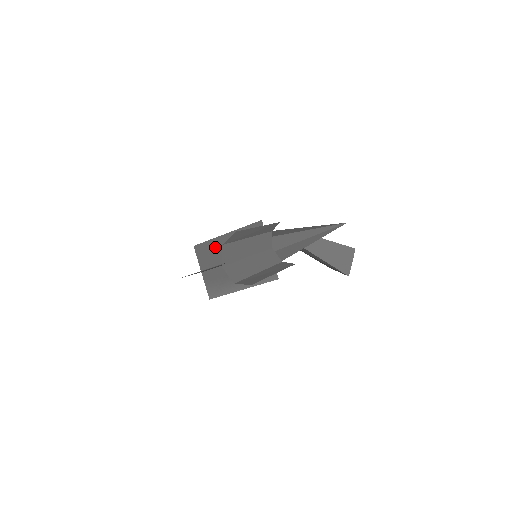
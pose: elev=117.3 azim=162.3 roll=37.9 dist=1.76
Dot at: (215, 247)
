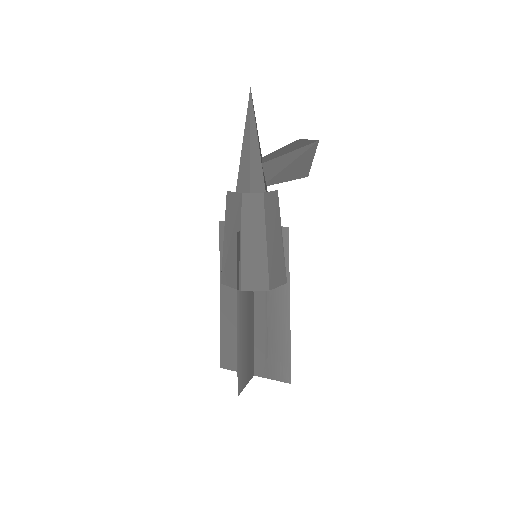
Dot at: (230, 325)
